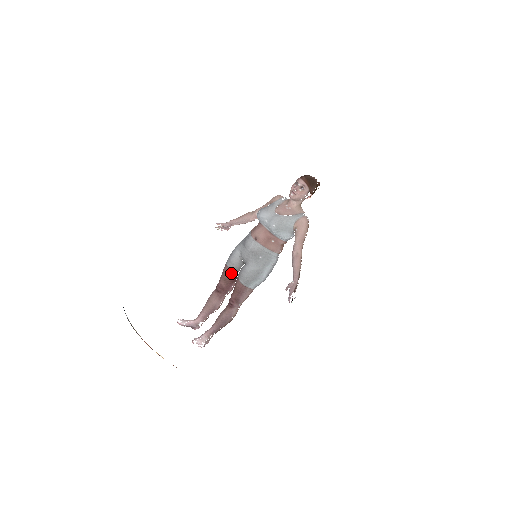
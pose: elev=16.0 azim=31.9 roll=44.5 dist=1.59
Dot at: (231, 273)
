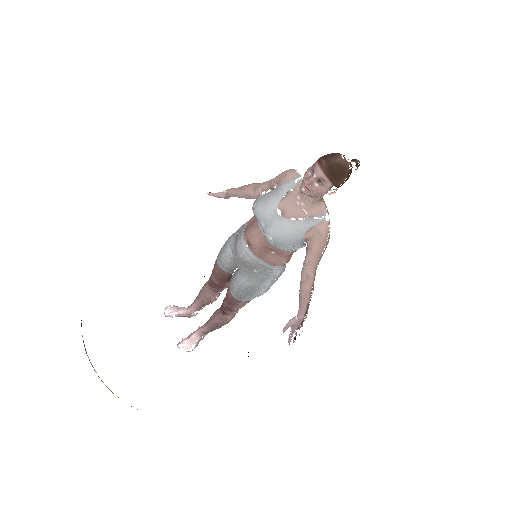
Dot at: (222, 273)
